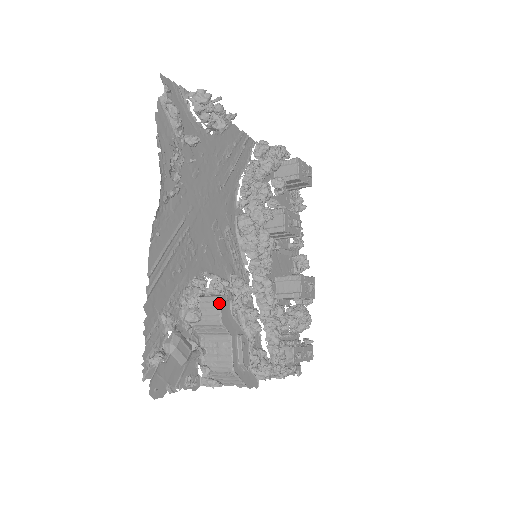
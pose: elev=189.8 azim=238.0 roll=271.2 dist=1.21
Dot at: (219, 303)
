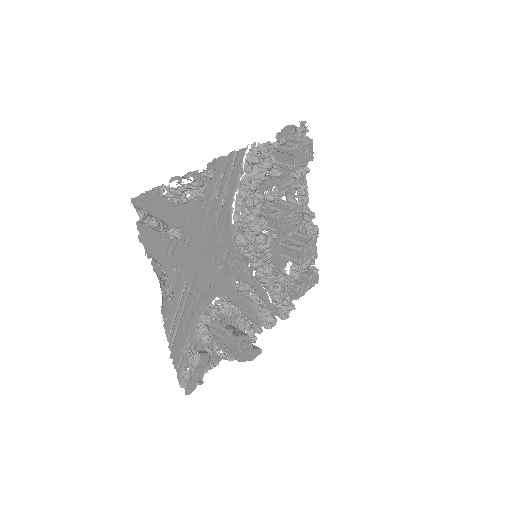
Dot at: (221, 339)
